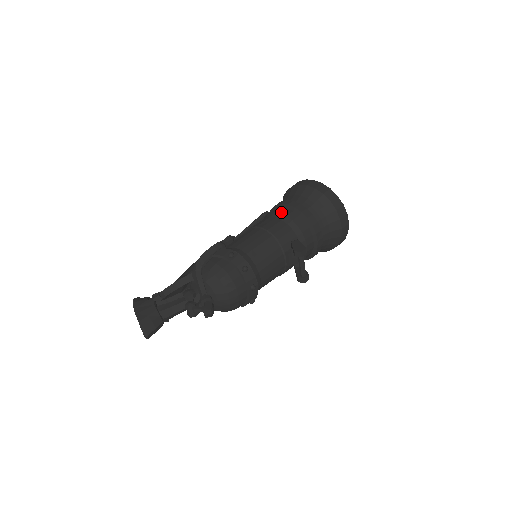
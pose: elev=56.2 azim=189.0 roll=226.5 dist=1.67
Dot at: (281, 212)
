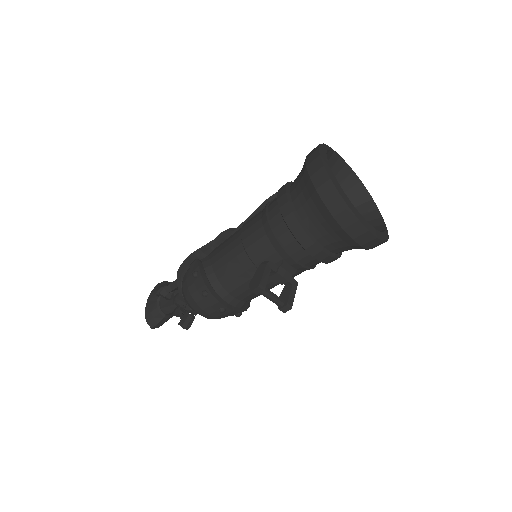
Dot at: (270, 209)
